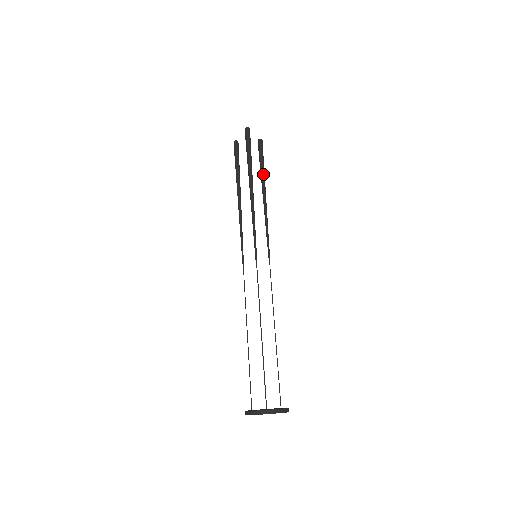
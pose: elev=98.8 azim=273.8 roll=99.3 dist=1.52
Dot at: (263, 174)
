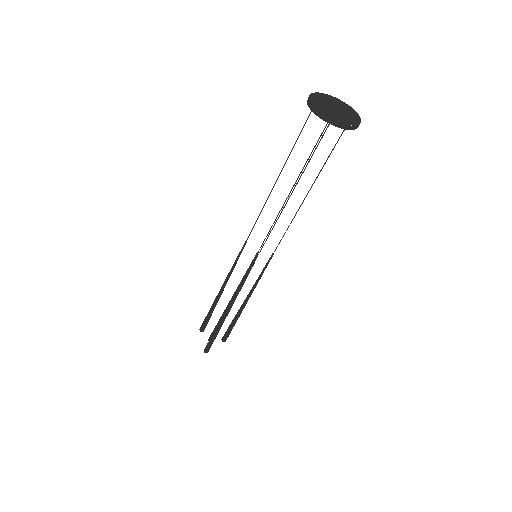
Dot at: (236, 316)
